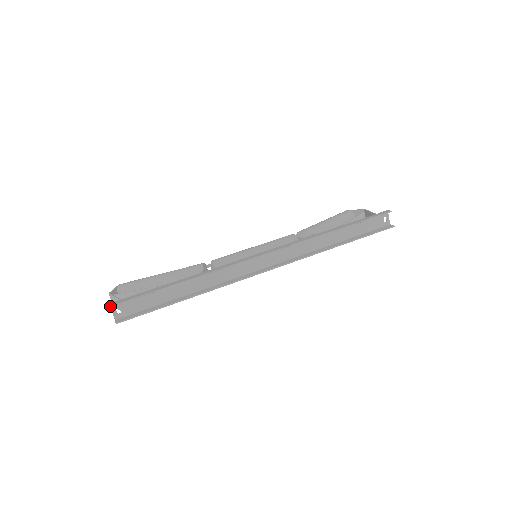
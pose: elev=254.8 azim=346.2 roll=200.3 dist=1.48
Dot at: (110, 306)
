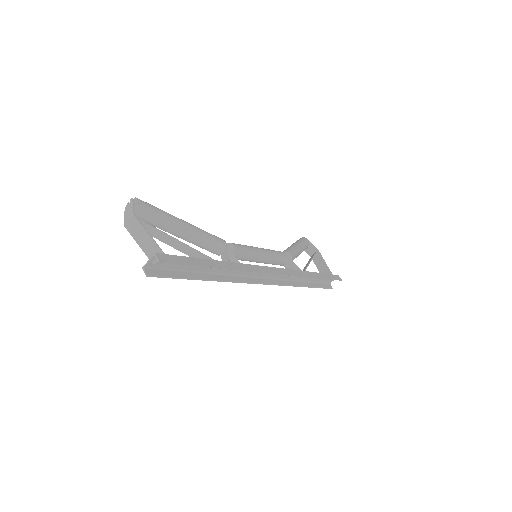
Dot at: (159, 261)
